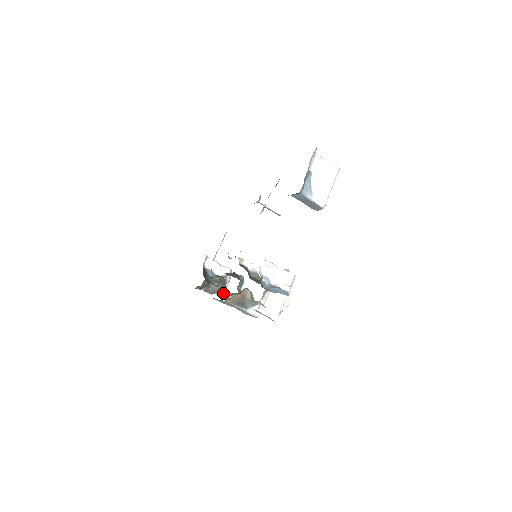
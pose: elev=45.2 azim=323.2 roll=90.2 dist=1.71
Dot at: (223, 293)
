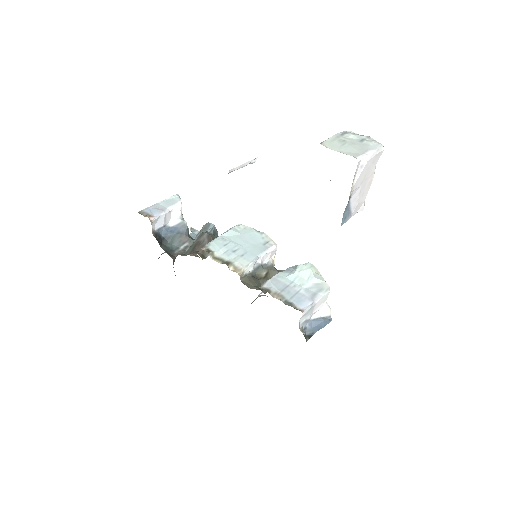
Dot at: occluded
